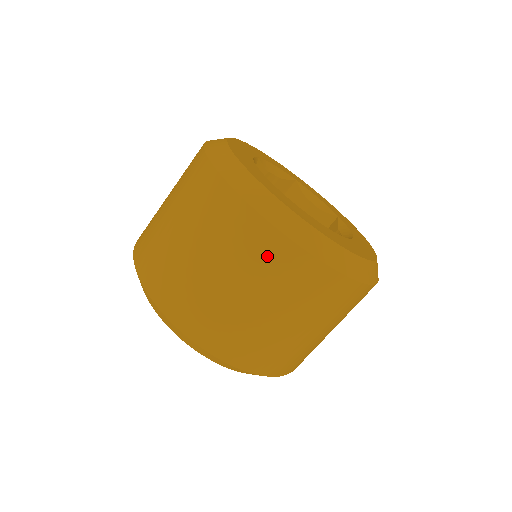
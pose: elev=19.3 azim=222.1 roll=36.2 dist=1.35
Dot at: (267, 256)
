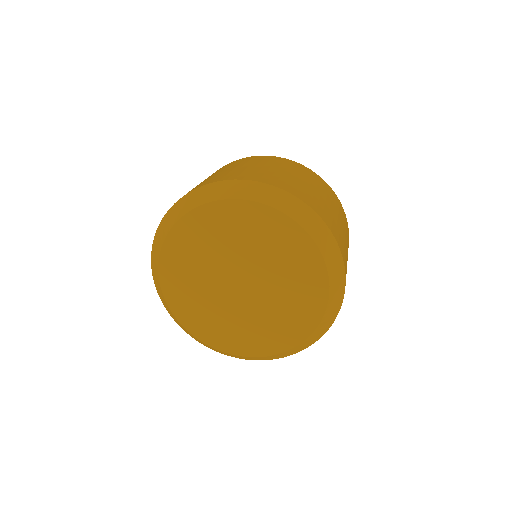
Dot at: (268, 160)
